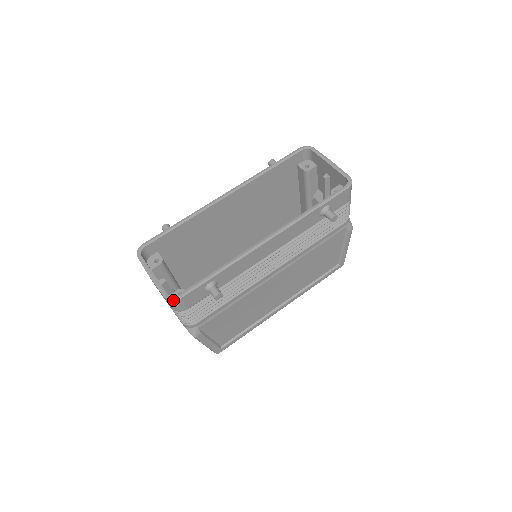
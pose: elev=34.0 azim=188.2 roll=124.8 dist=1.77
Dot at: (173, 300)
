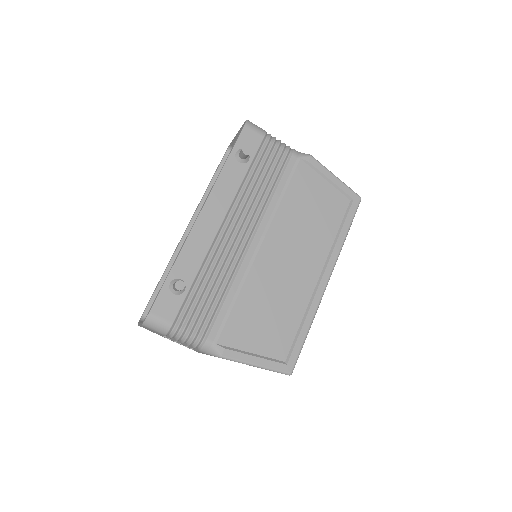
Dot at: (145, 319)
